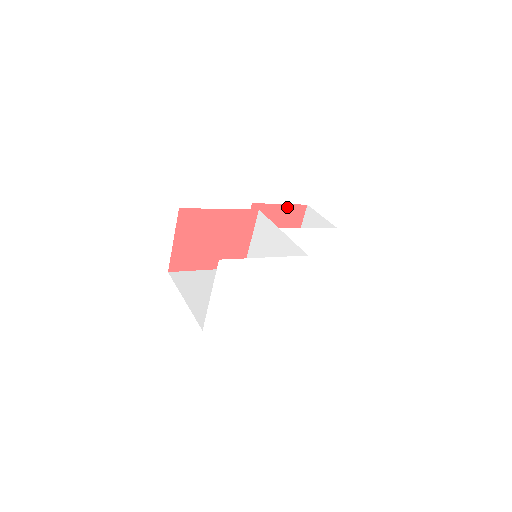
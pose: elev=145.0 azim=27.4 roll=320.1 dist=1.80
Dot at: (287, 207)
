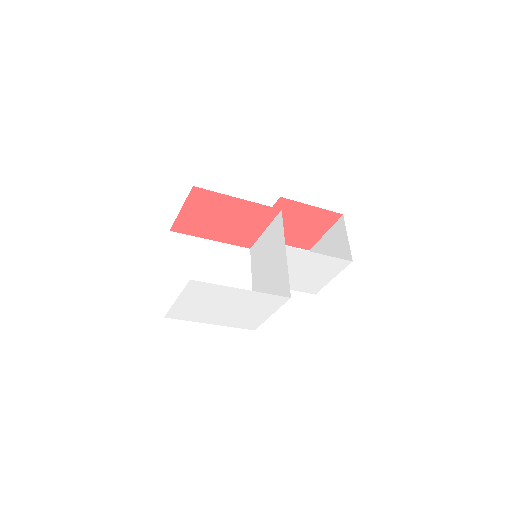
Dot at: (319, 210)
